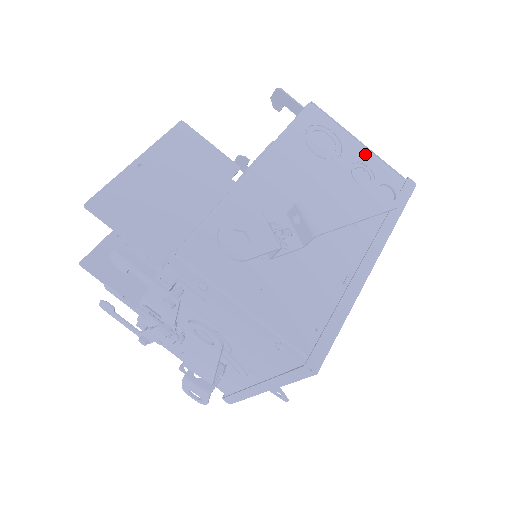
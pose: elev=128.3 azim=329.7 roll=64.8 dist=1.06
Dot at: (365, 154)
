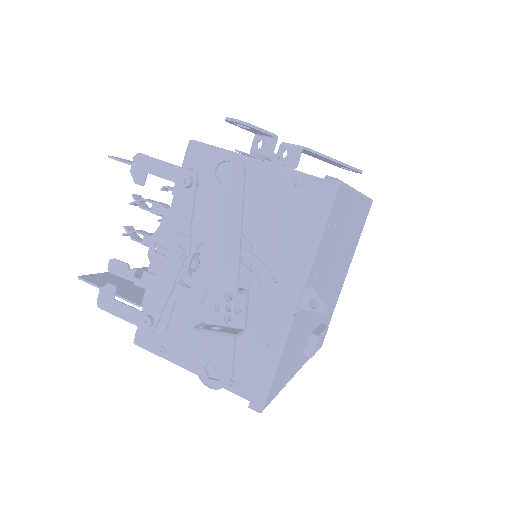
Dot at: occluded
